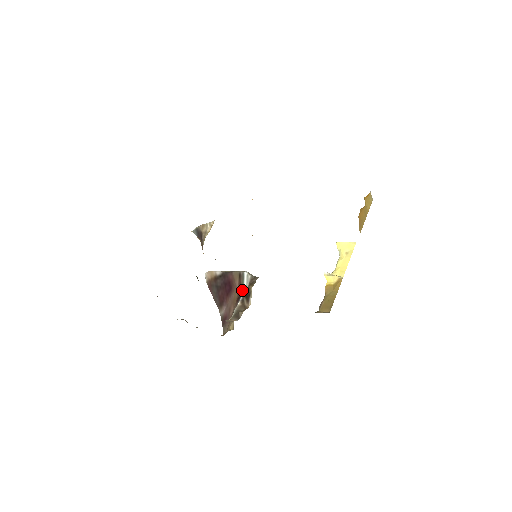
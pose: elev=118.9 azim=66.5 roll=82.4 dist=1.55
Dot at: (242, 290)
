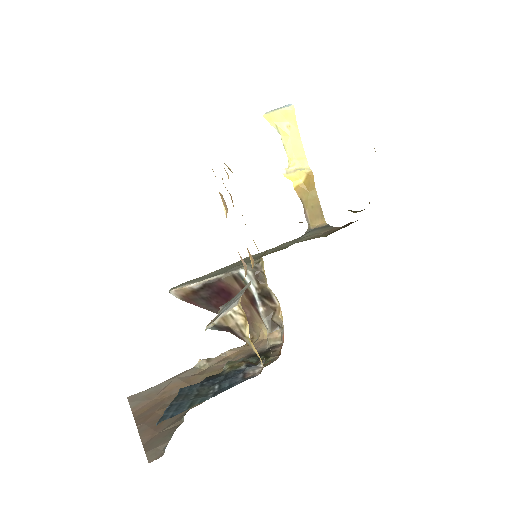
Dot at: (250, 291)
